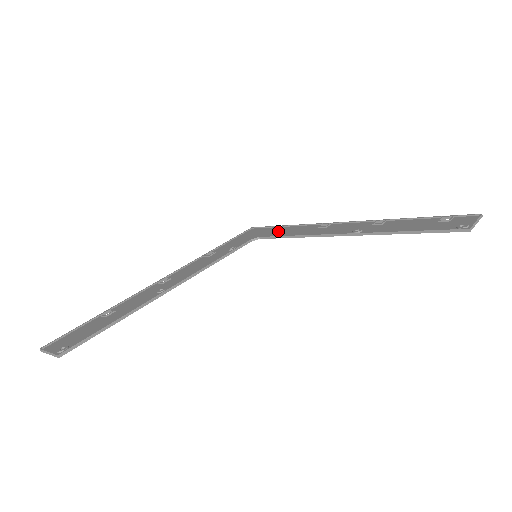
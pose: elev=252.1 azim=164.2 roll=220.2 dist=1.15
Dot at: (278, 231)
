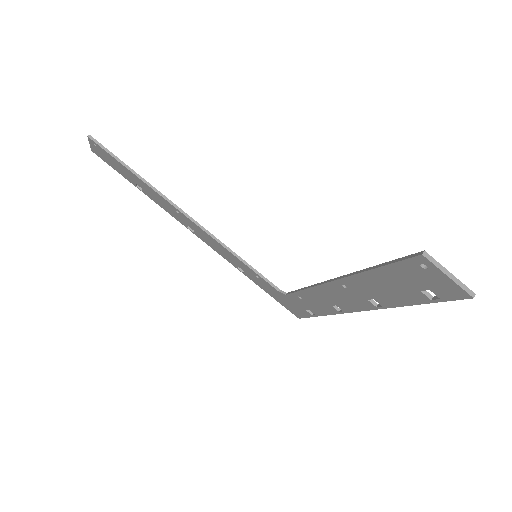
Dot at: (306, 304)
